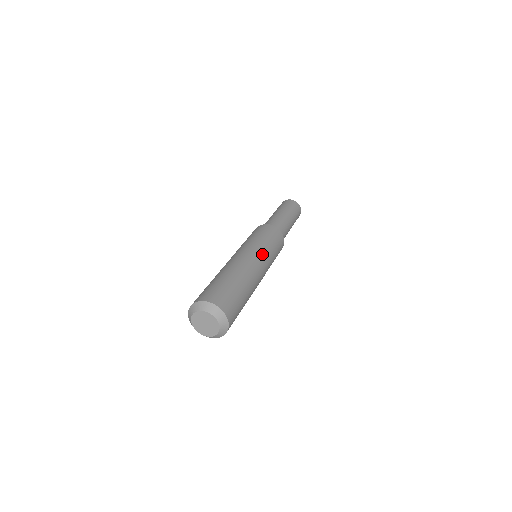
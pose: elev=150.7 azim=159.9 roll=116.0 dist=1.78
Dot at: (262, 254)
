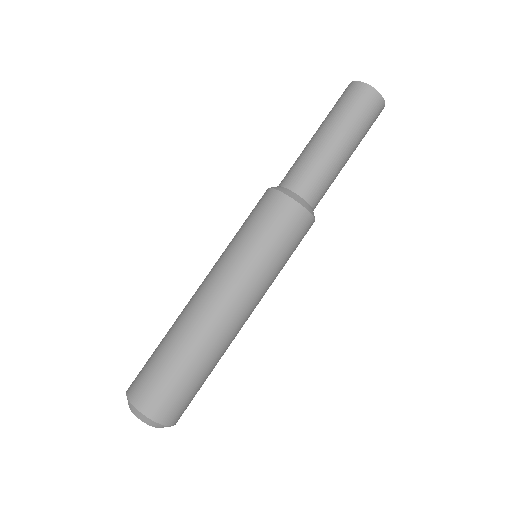
Dot at: (257, 289)
